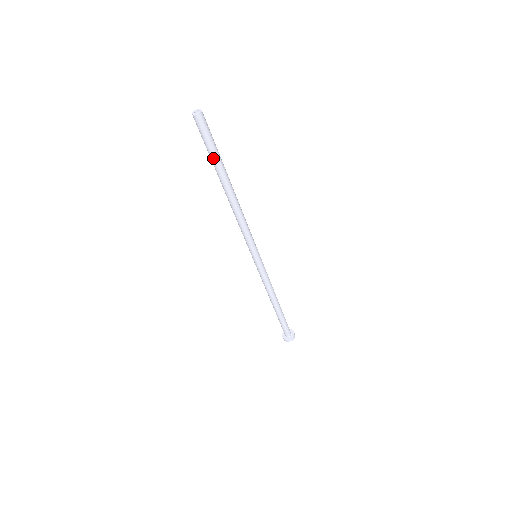
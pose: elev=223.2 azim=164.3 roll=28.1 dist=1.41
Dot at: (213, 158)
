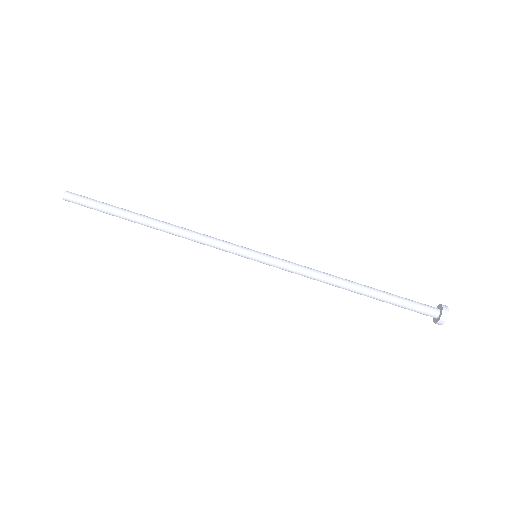
Dot at: (109, 209)
